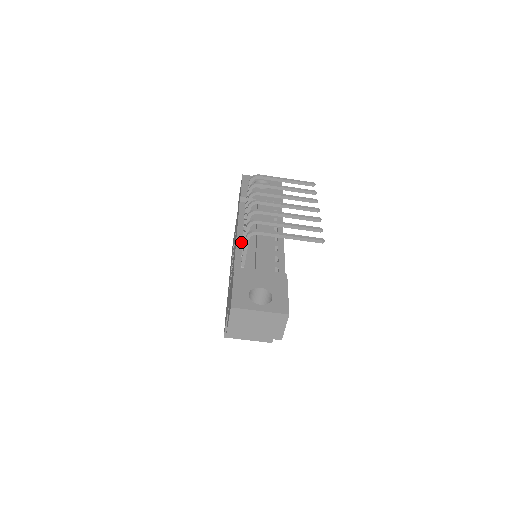
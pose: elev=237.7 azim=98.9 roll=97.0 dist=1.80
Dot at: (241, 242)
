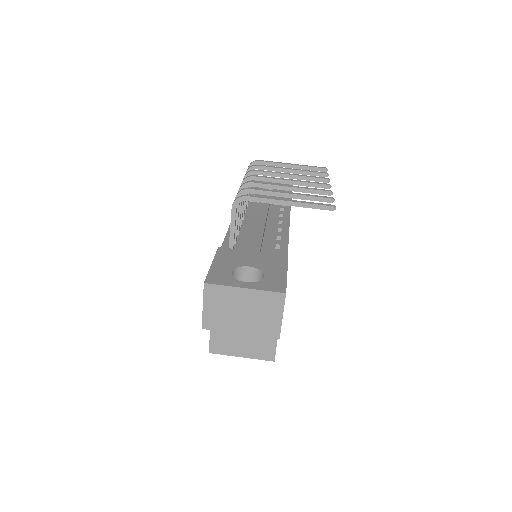
Dot at: occluded
